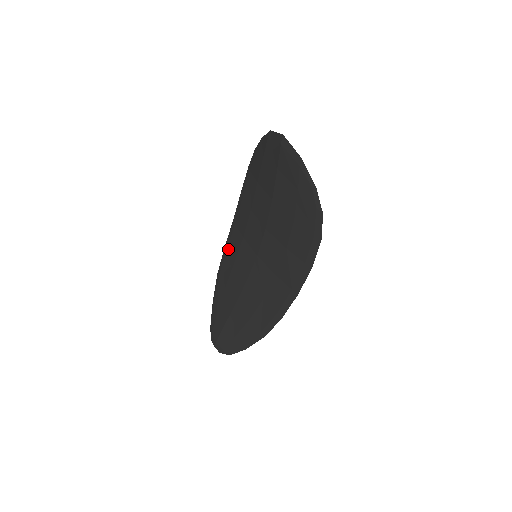
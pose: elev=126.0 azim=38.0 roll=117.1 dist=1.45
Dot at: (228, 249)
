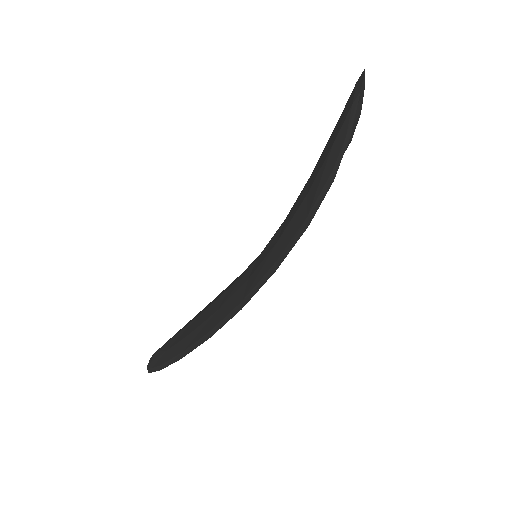
Dot at: occluded
